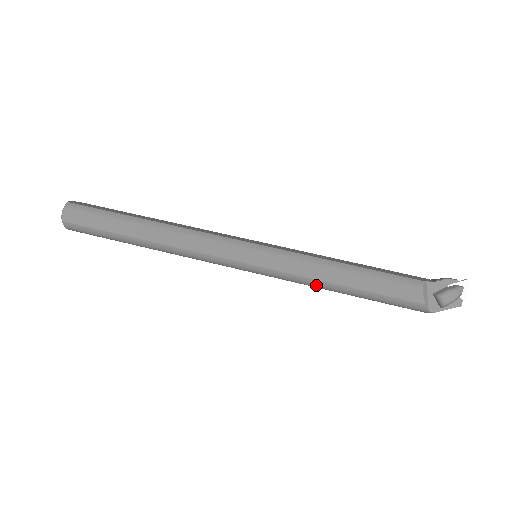
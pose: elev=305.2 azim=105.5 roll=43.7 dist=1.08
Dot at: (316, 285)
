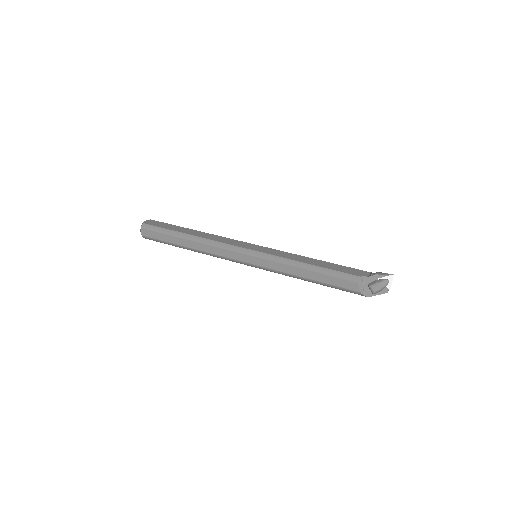
Dot at: occluded
